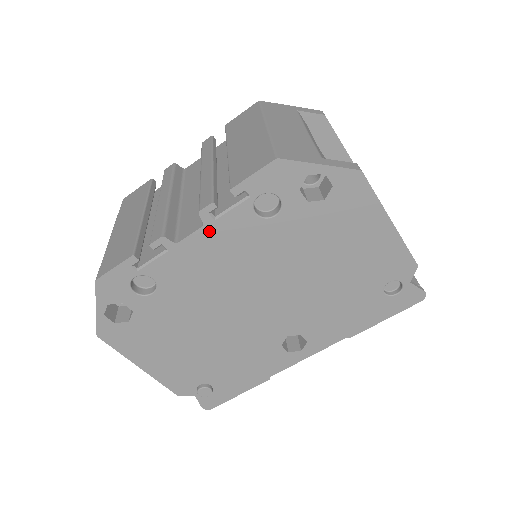
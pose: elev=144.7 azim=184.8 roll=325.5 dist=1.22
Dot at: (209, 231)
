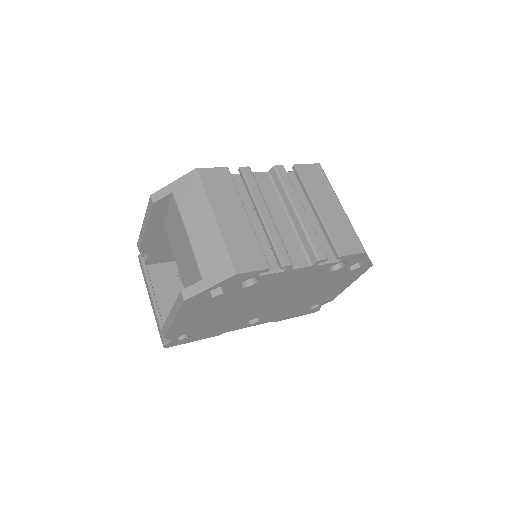
Dot at: (309, 269)
